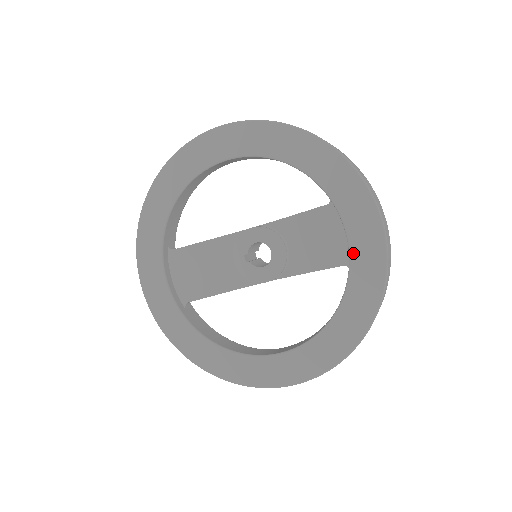
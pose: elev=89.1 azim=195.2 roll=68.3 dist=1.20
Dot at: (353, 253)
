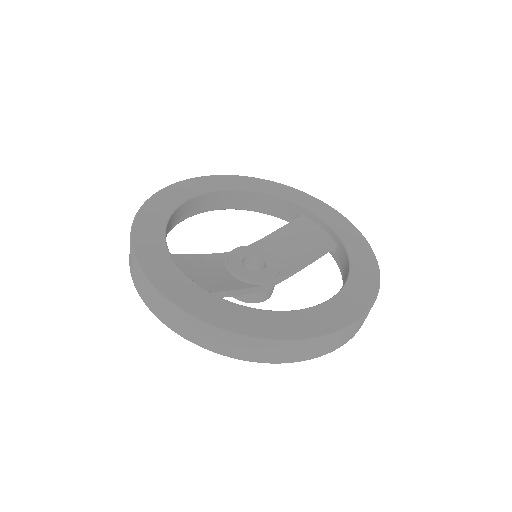
Dot at: (336, 230)
